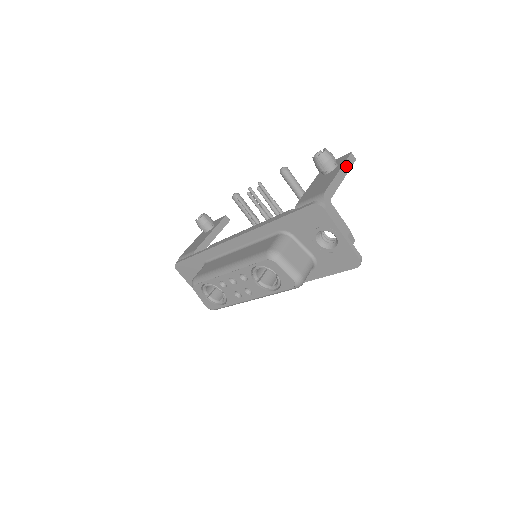
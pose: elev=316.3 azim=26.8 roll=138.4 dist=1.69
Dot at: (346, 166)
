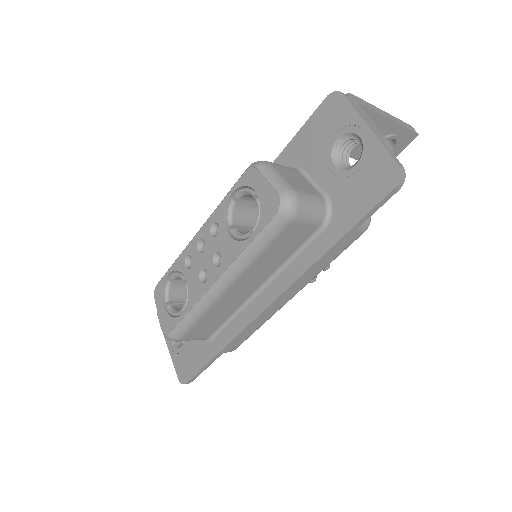
Dot at: (398, 121)
